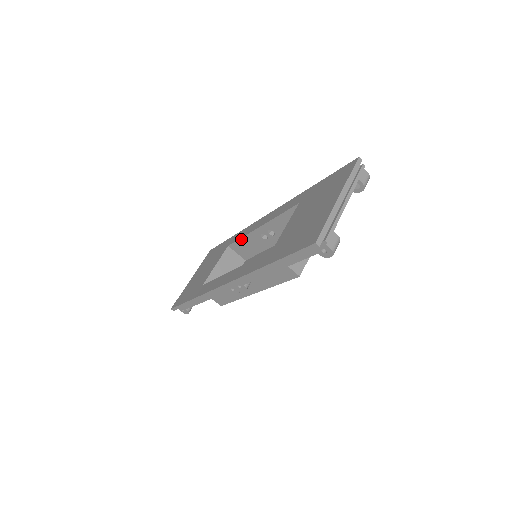
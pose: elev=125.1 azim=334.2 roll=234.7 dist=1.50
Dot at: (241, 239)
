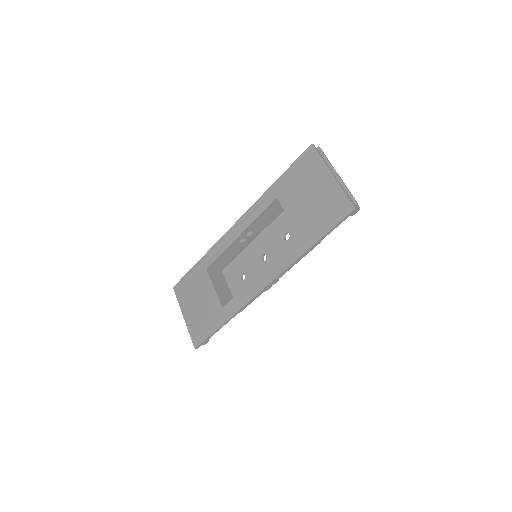
Dot at: (220, 255)
